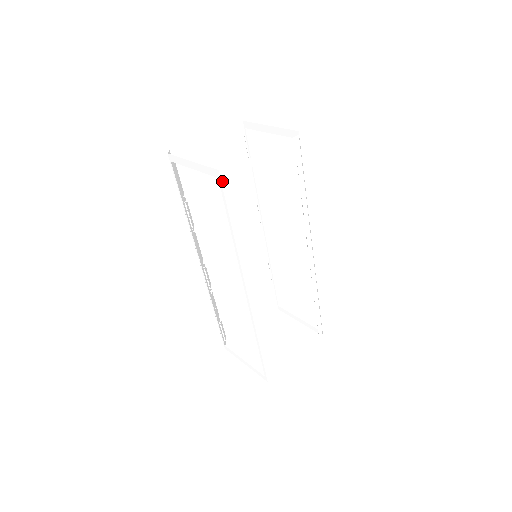
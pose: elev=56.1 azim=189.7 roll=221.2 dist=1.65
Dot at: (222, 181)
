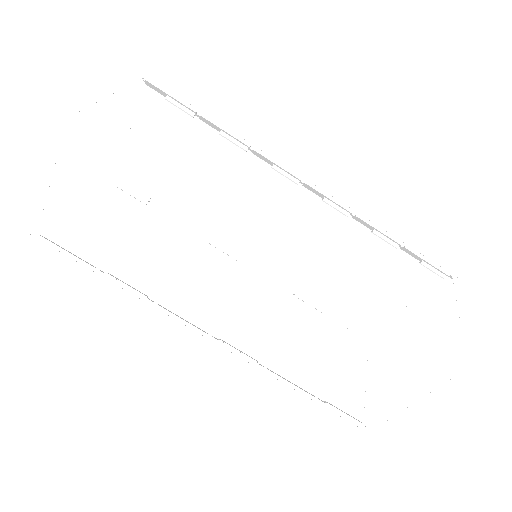
Dot at: (69, 130)
